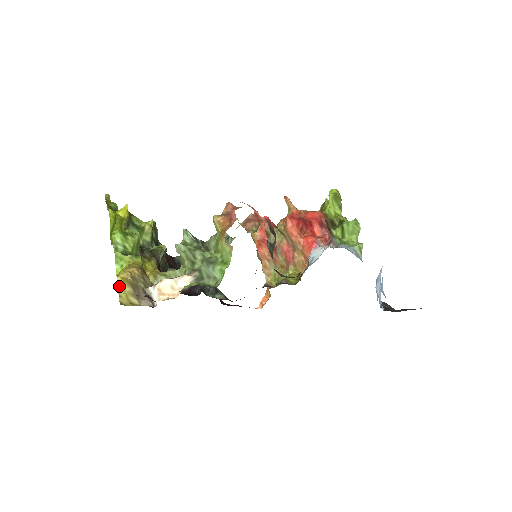
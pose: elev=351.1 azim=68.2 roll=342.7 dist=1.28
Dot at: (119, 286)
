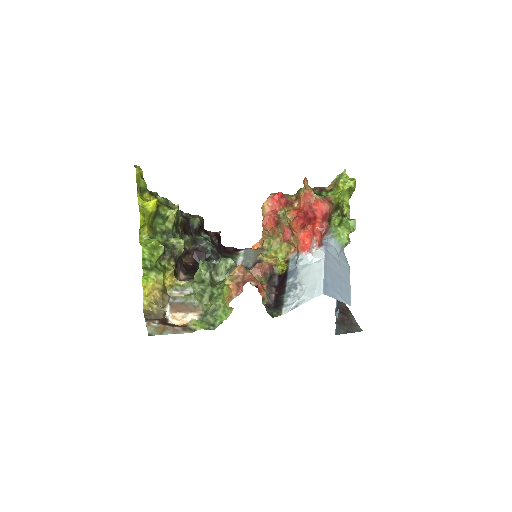
Dot at: (144, 297)
